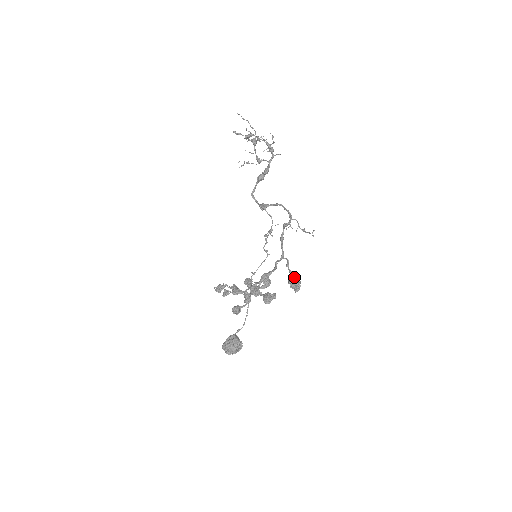
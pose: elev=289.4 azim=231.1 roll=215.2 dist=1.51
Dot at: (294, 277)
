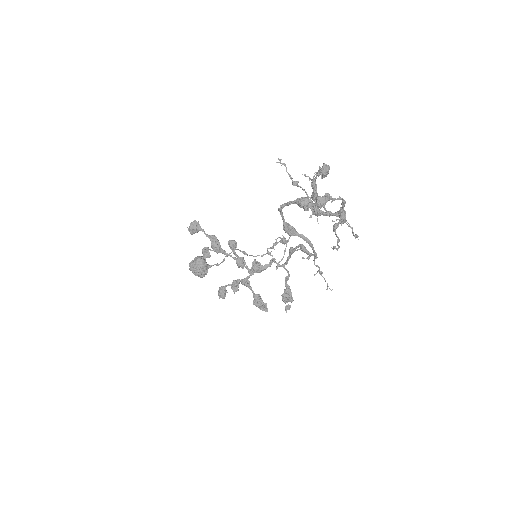
Dot at: (289, 297)
